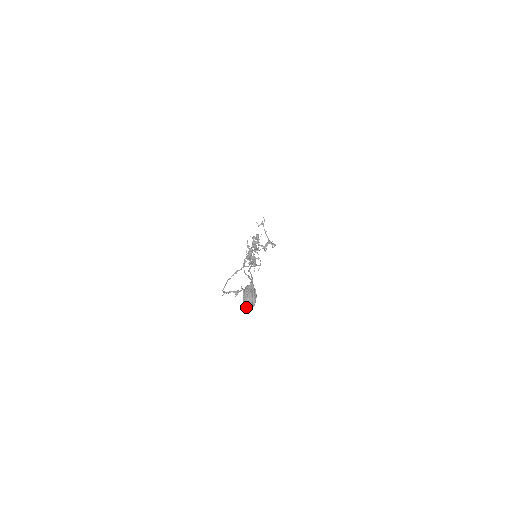
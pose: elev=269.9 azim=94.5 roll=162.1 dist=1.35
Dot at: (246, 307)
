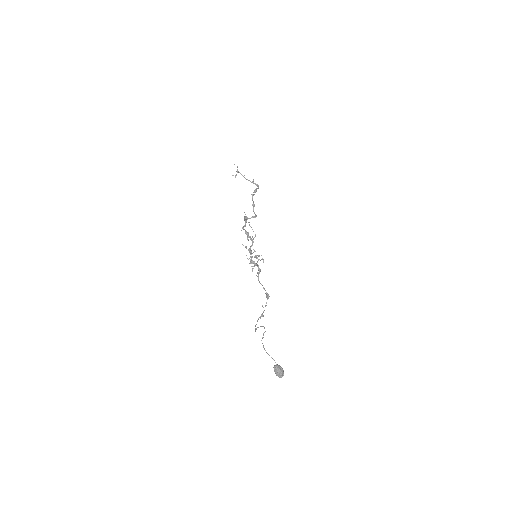
Dot at: (280, 377)
